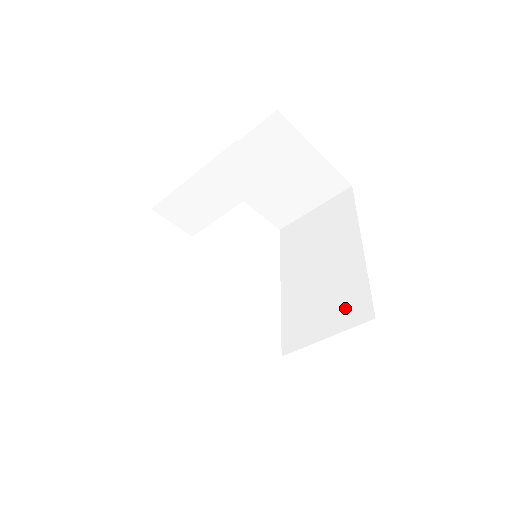
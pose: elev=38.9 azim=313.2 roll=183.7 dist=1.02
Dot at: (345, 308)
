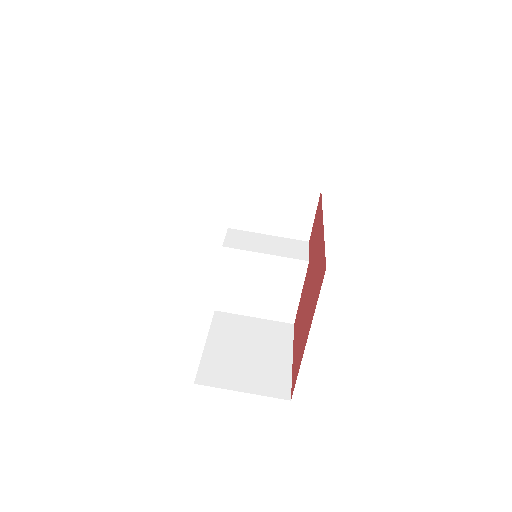
Dot at: occluded
